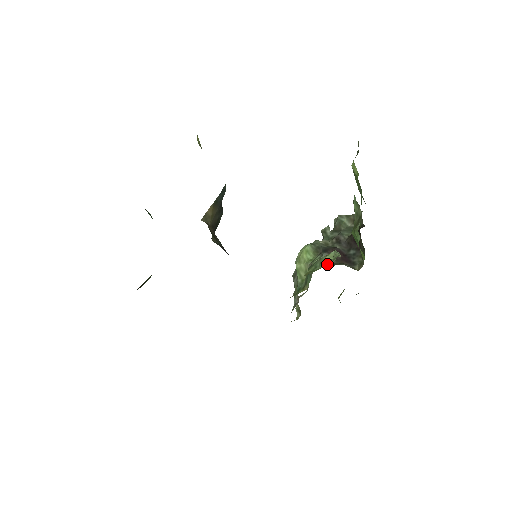
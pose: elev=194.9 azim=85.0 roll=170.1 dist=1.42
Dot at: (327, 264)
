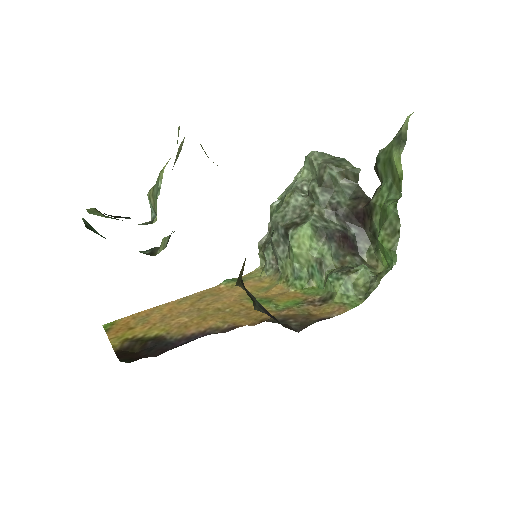
Dot at: (367, 295)
